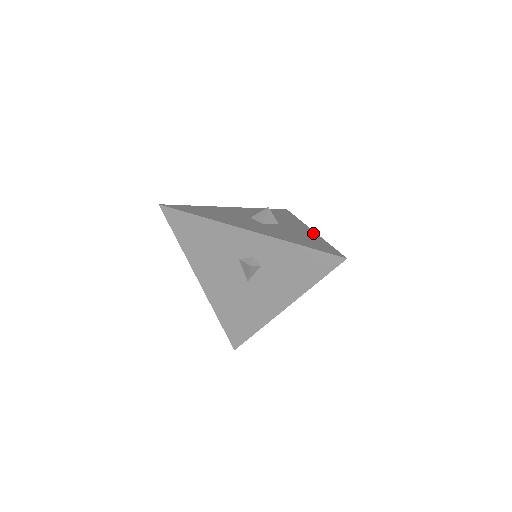
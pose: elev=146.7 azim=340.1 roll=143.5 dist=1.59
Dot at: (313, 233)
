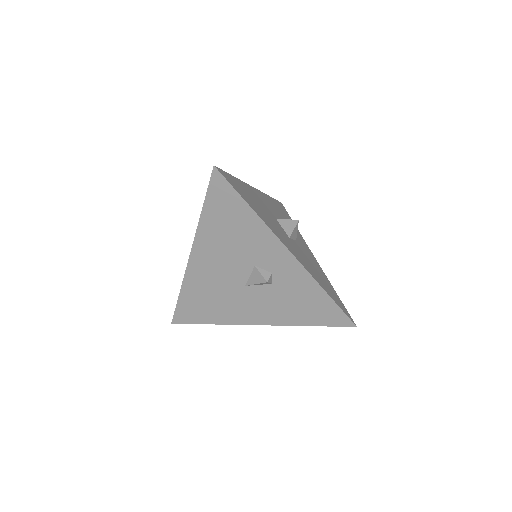
Dot at: (319, 266)
